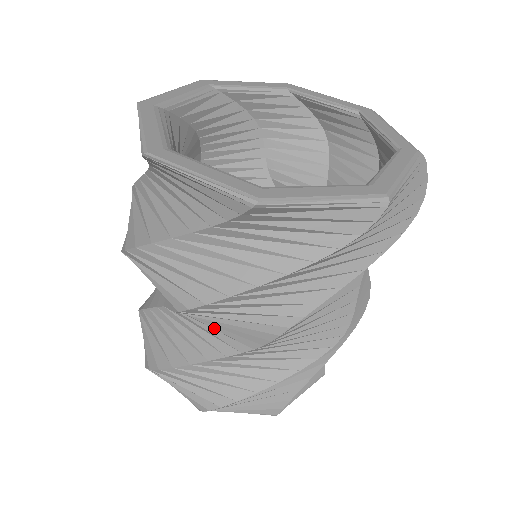
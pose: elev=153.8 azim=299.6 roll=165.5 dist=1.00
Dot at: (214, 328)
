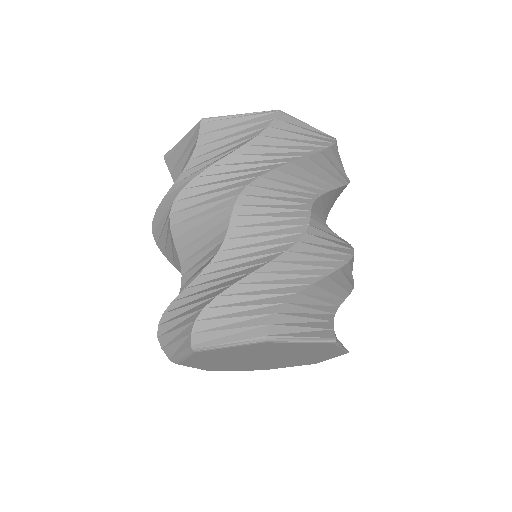
Dot at: (202, 251)
